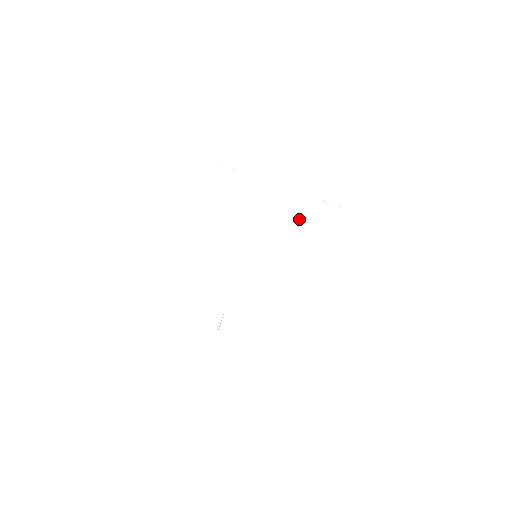
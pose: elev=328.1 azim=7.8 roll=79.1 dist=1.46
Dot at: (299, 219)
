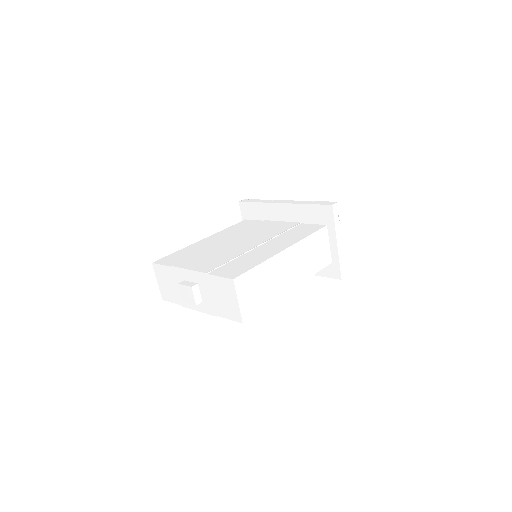
Dot at: (304, 223)
